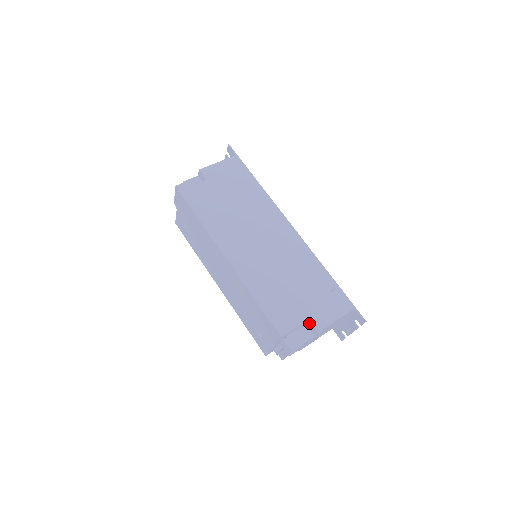
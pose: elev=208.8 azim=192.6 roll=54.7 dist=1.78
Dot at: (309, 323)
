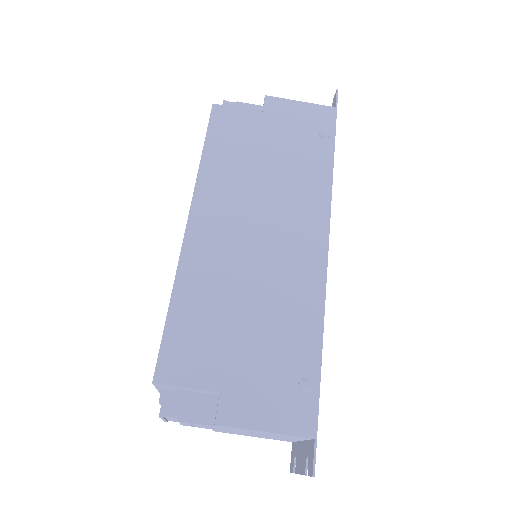
Dot at: (218, 398)
